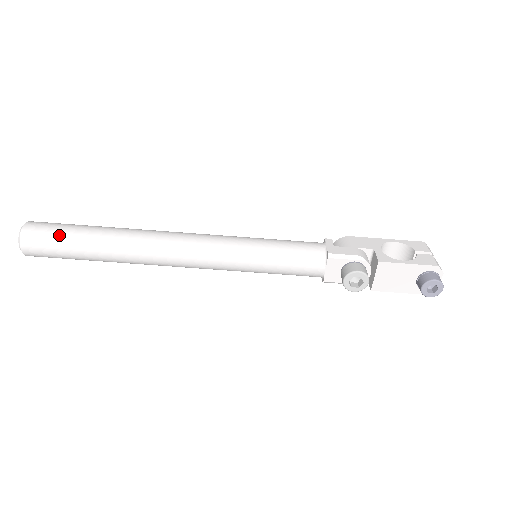
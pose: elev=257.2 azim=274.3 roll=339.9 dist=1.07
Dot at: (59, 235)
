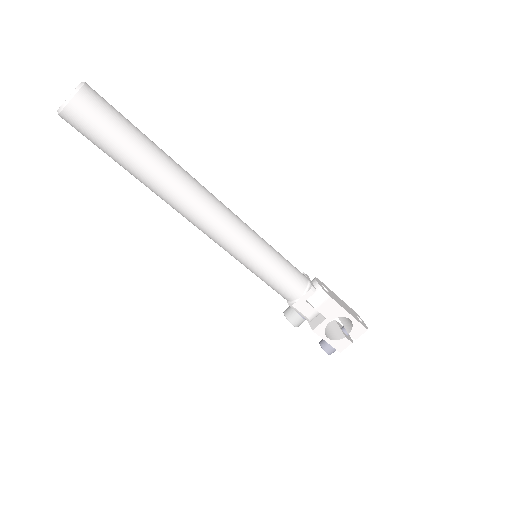
Dot at: (99, 144)
